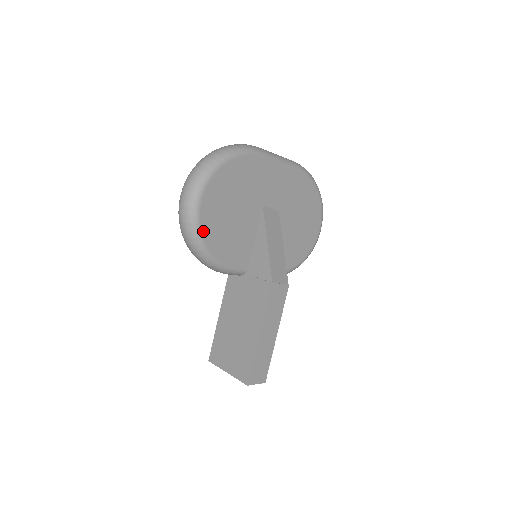
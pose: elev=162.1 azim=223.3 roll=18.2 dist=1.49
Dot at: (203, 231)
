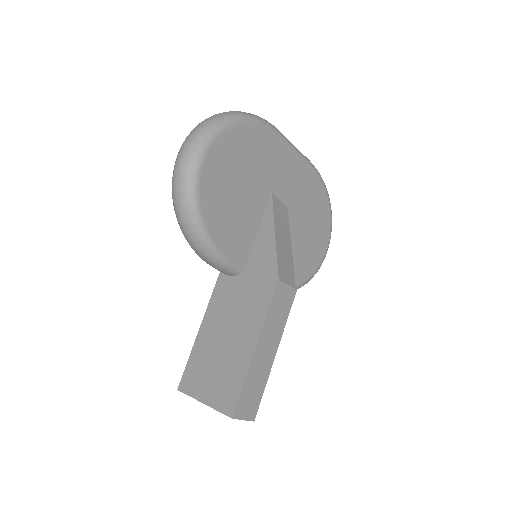
Dot at: (202, 196)
